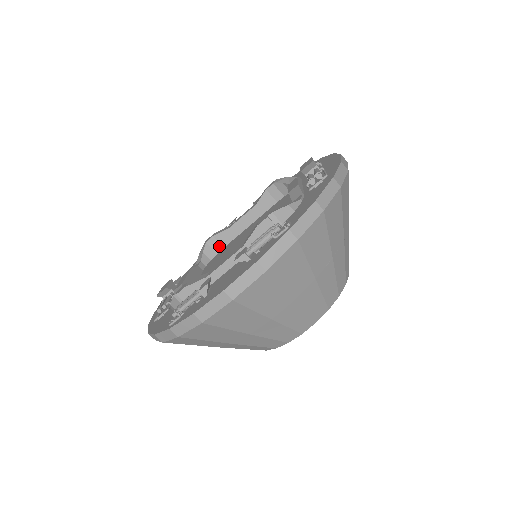
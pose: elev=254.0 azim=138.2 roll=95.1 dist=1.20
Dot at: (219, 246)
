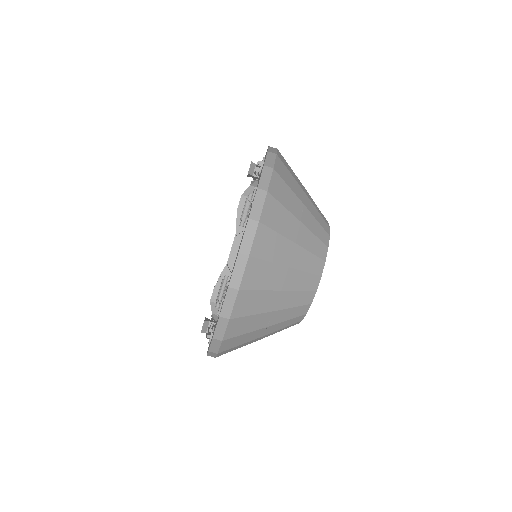
Dot at: occluded
